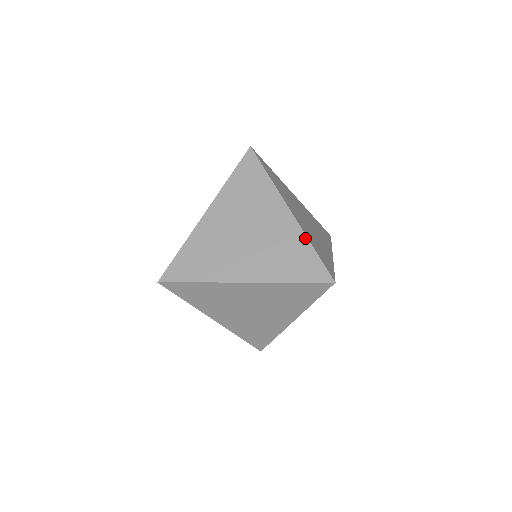
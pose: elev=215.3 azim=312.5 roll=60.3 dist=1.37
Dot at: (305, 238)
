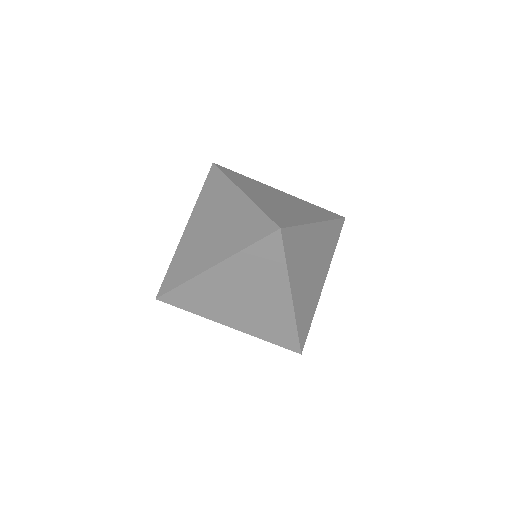
Dot at: (254, 206)
